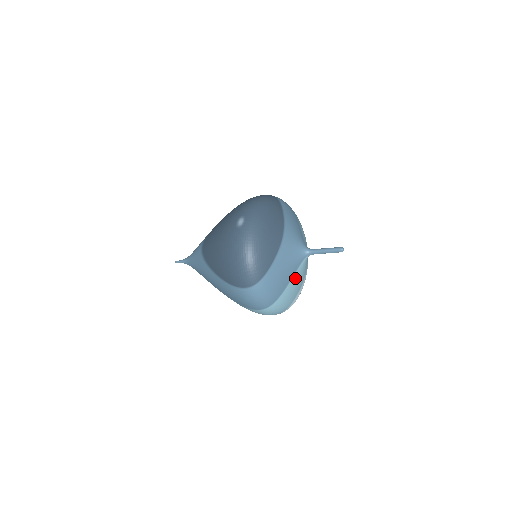
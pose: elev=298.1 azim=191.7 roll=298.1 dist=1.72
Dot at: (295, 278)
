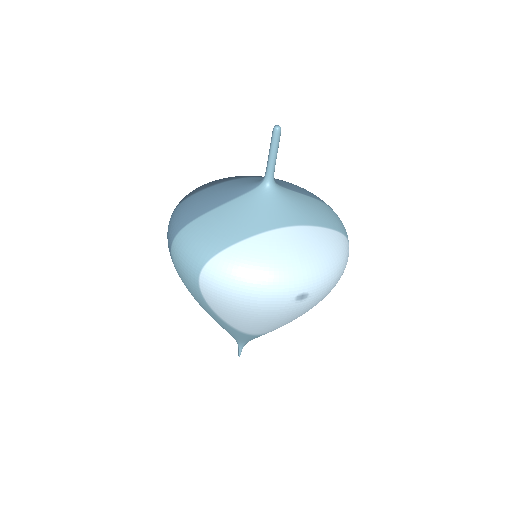
Dot at: (232, 207)
